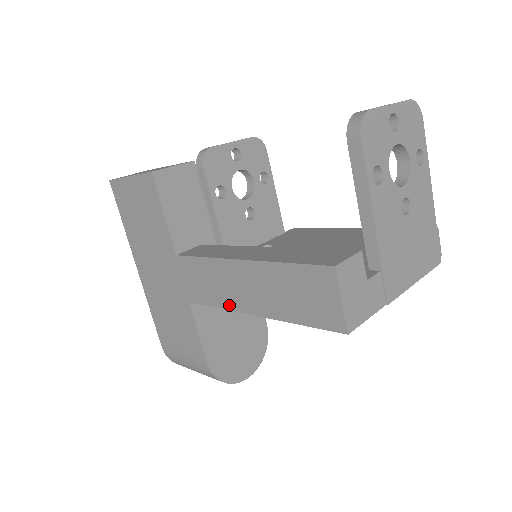
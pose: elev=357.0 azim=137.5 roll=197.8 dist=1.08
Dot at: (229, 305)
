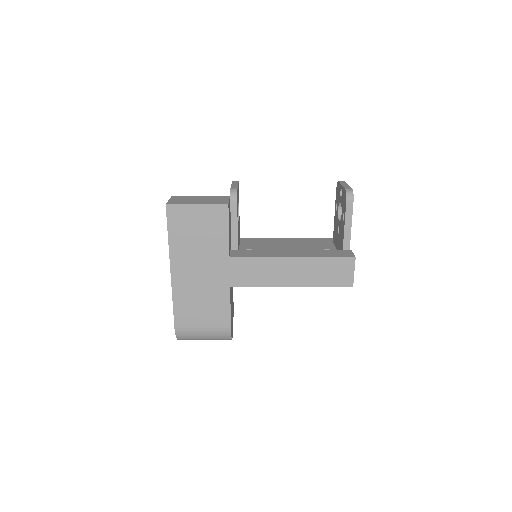
Dot at: (272, 284)
